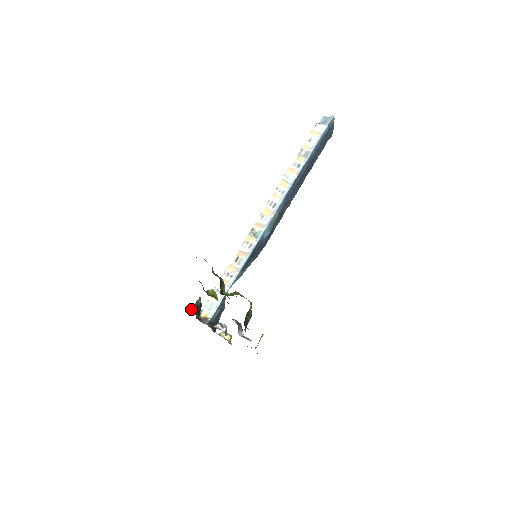
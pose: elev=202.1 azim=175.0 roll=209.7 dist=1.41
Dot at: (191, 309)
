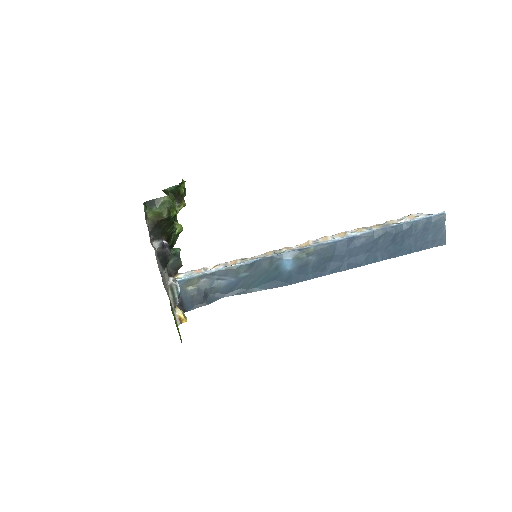
Dot at: occluded
